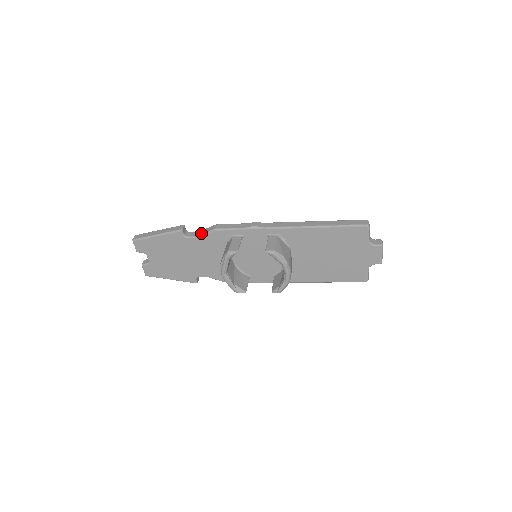
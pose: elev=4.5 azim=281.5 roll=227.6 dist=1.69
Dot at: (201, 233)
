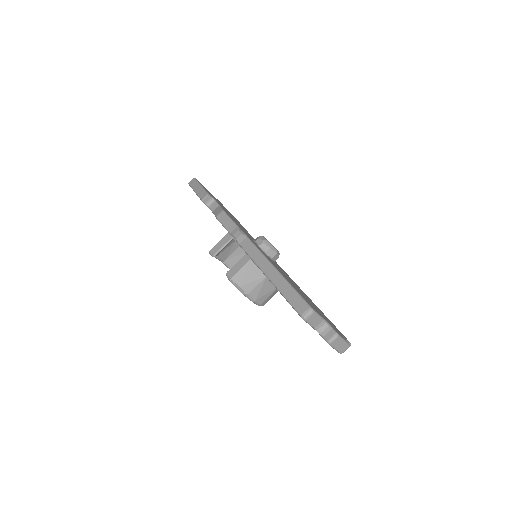
Dot at: (214, 211)
